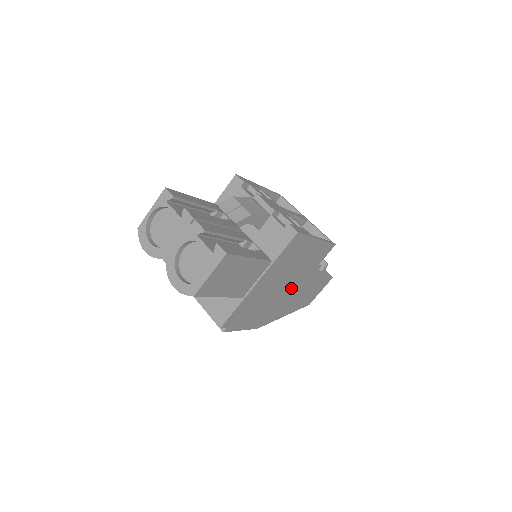
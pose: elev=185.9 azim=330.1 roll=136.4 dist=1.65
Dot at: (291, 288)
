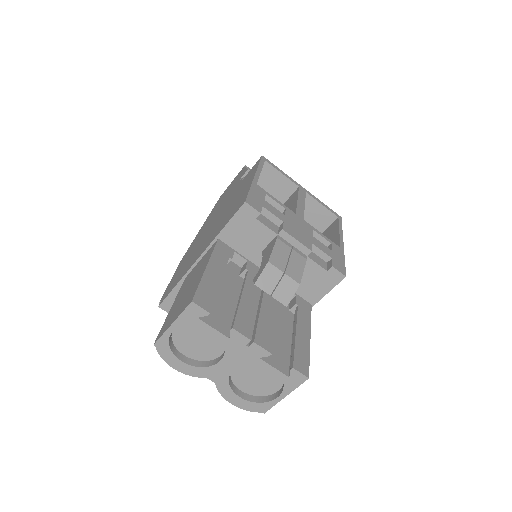
Dot at: occluded
